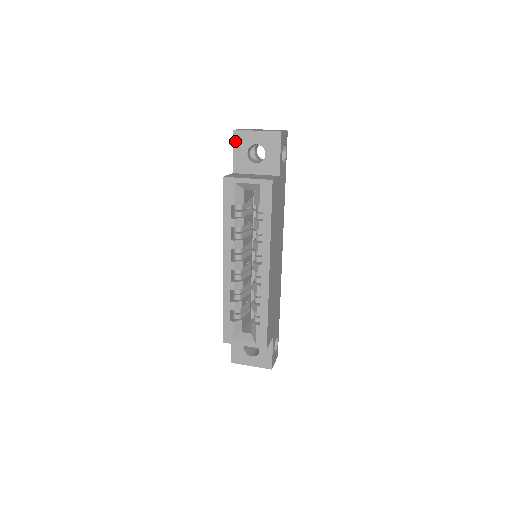
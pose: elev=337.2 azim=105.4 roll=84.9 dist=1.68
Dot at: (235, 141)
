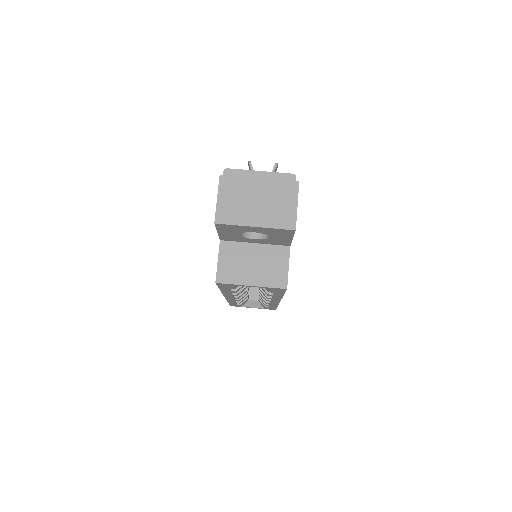
Dot at: (219, 228)
